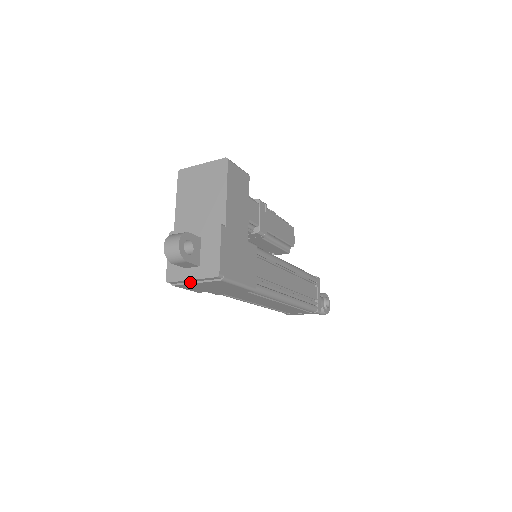
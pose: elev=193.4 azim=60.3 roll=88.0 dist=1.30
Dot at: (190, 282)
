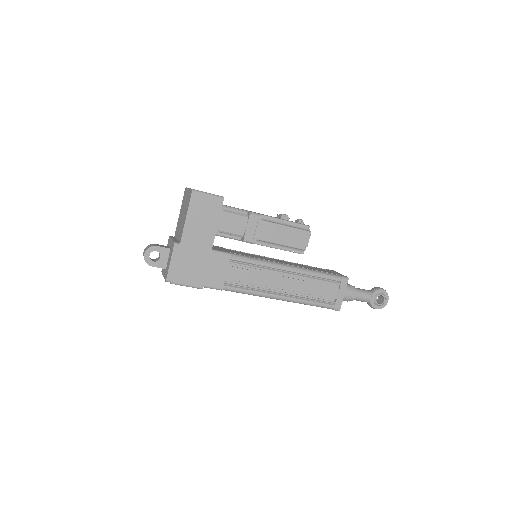
Dot at: occluded
